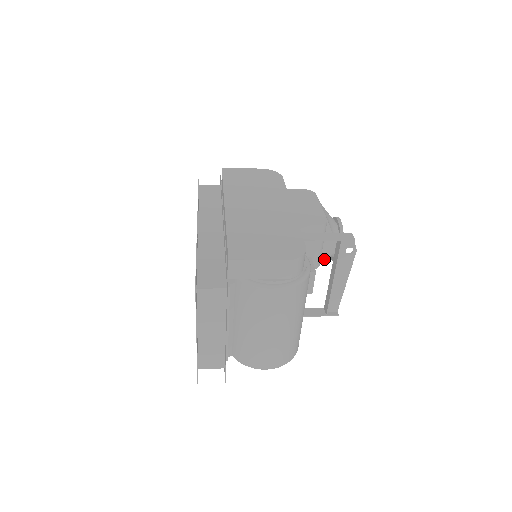
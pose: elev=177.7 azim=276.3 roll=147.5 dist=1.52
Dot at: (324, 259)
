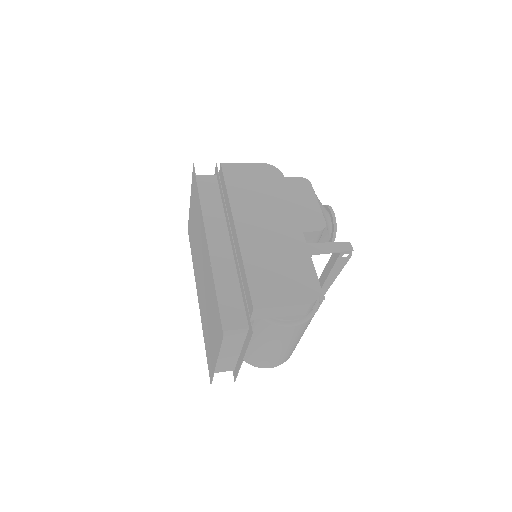
Dot at: occluded
